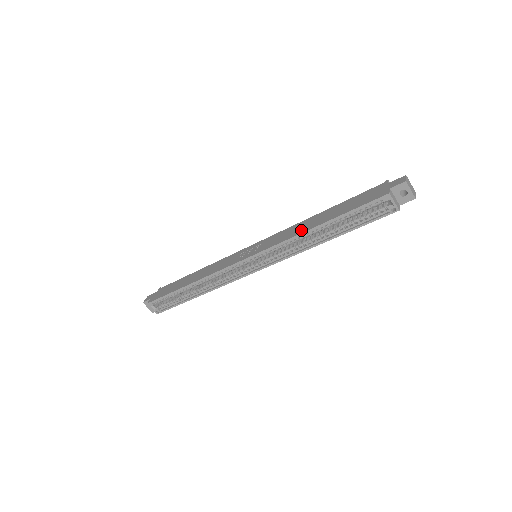
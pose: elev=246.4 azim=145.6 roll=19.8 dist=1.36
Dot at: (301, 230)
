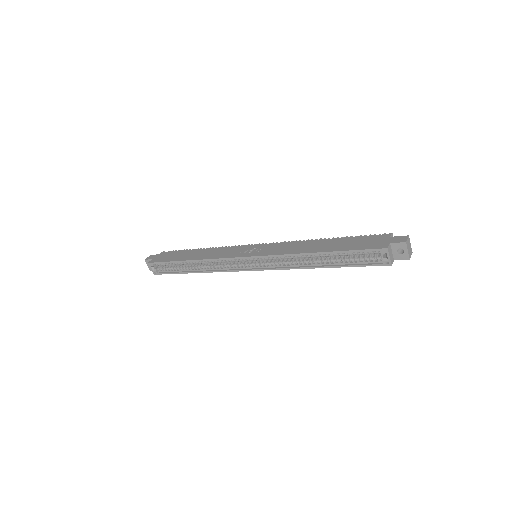
Dot at: (302, 250)
